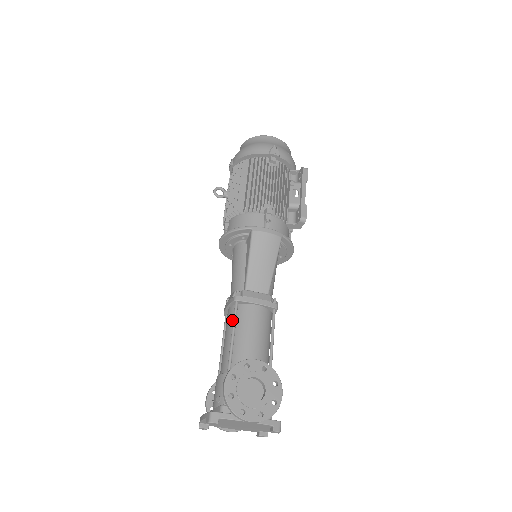
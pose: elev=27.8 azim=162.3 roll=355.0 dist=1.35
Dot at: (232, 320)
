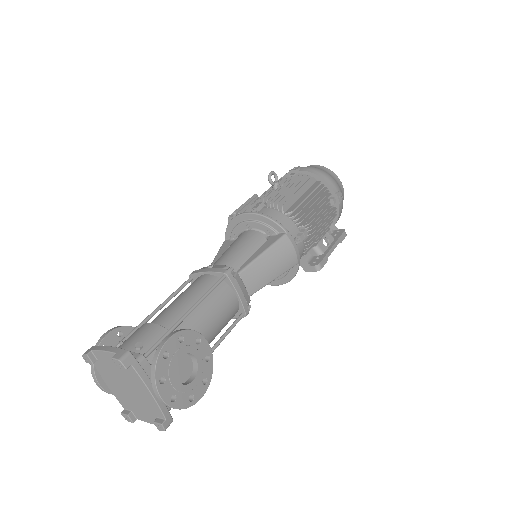
Dot at: (205, 287)
